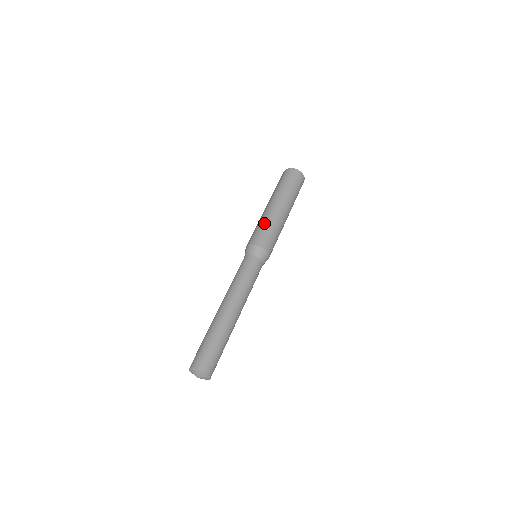
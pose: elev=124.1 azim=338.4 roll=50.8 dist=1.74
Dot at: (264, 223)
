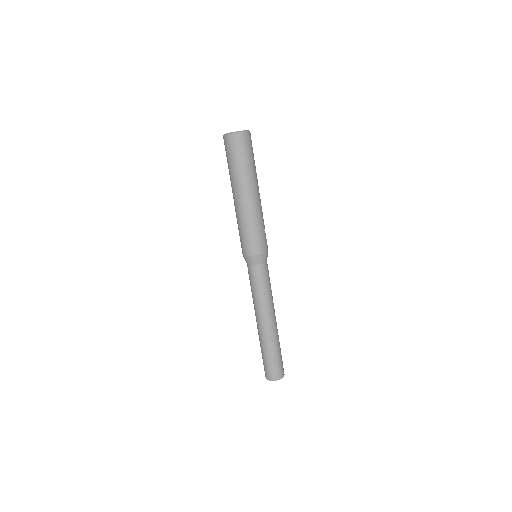
Dot at: (239, 226)
